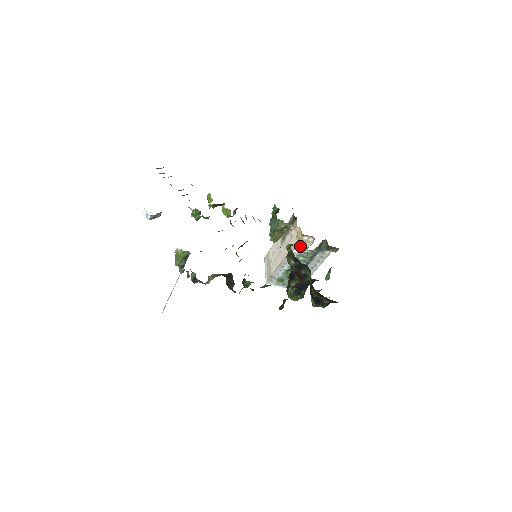
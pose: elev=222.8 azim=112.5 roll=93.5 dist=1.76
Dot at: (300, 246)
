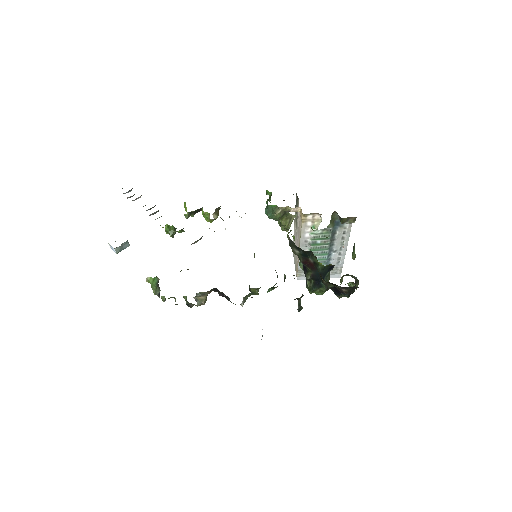
Dot at: (309, 228)
